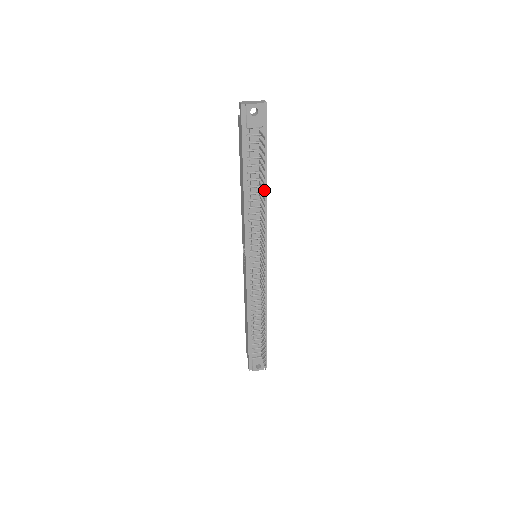
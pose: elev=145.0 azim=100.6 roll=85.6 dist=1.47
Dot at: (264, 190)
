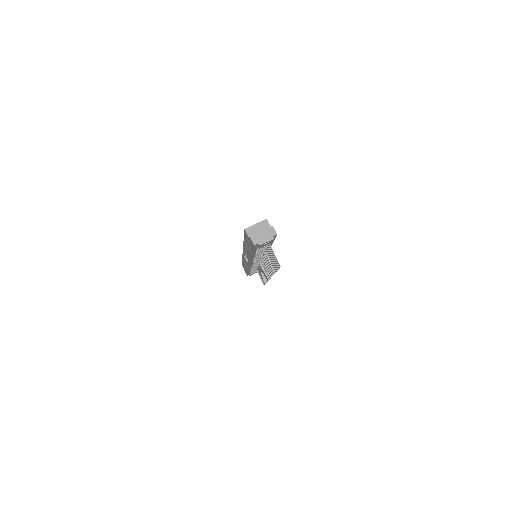
Dot at: (274, 269)
